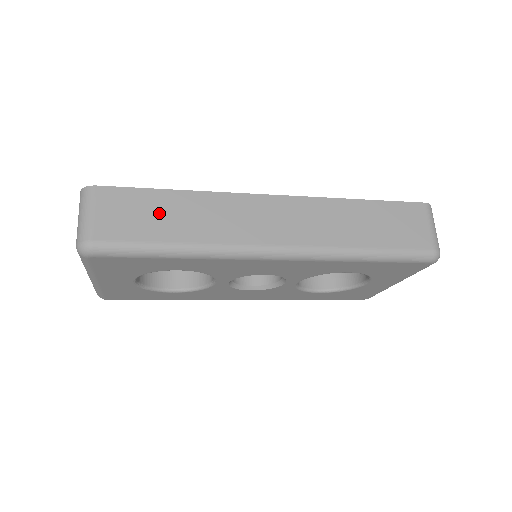
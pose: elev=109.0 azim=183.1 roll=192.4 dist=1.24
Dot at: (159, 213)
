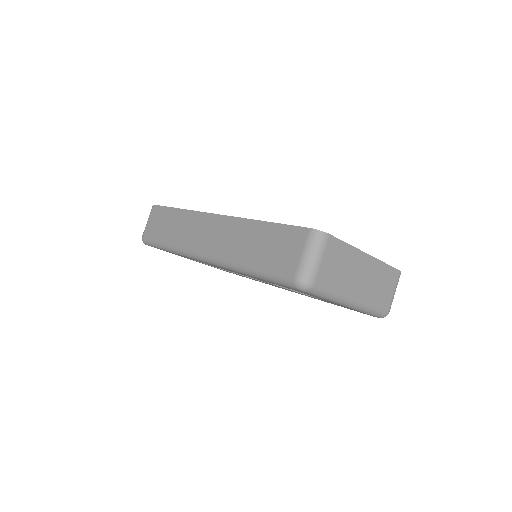
Dot at: (167, 223)
